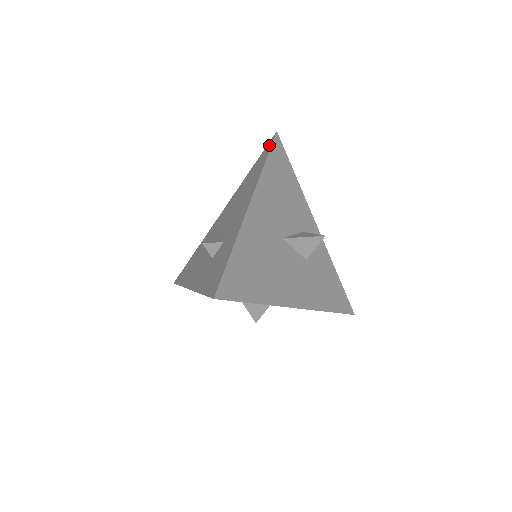
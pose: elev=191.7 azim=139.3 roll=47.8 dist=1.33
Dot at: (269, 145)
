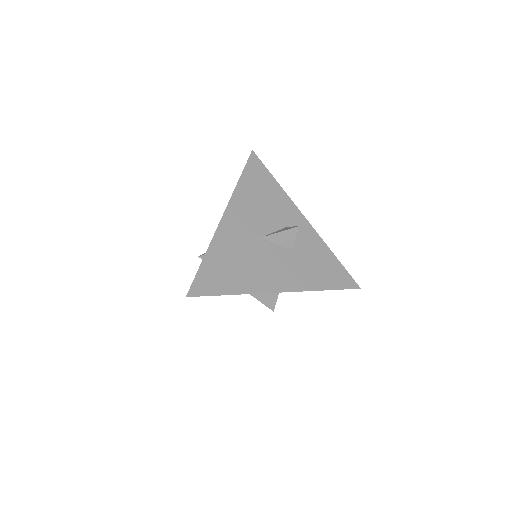
Dot at: occluded
